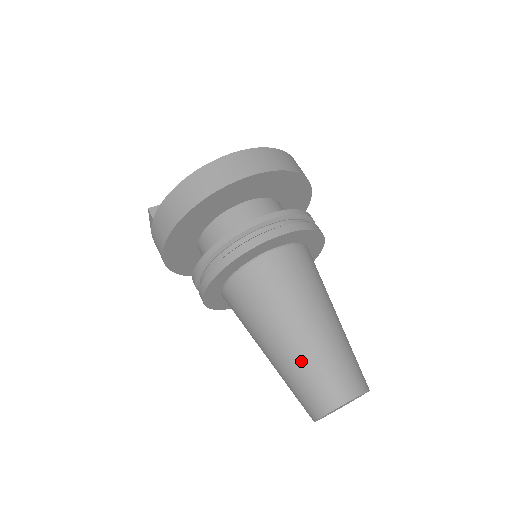
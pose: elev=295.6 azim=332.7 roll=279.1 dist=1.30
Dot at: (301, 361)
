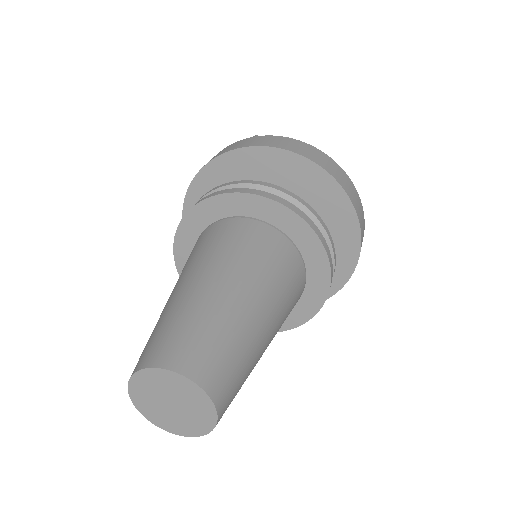
Dot at: (219, 314)
